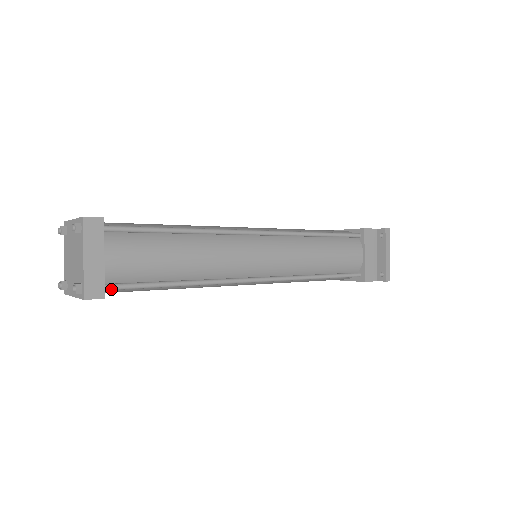
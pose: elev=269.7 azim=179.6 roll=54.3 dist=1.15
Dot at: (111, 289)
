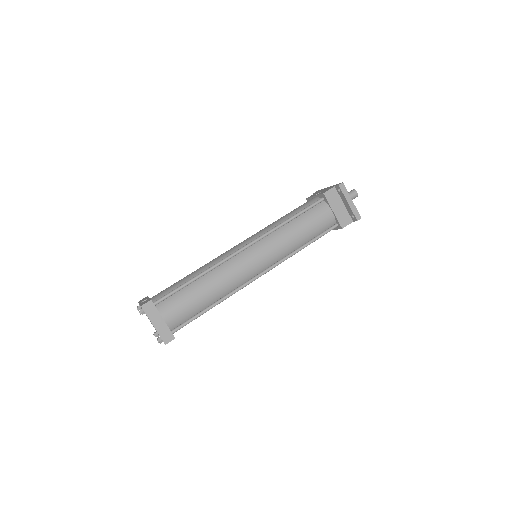
Dot at: occluded
